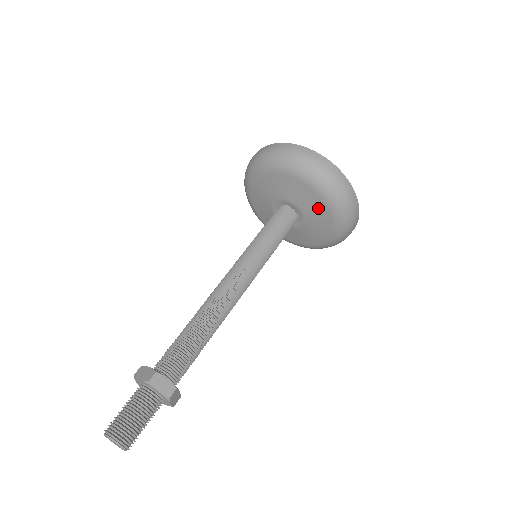
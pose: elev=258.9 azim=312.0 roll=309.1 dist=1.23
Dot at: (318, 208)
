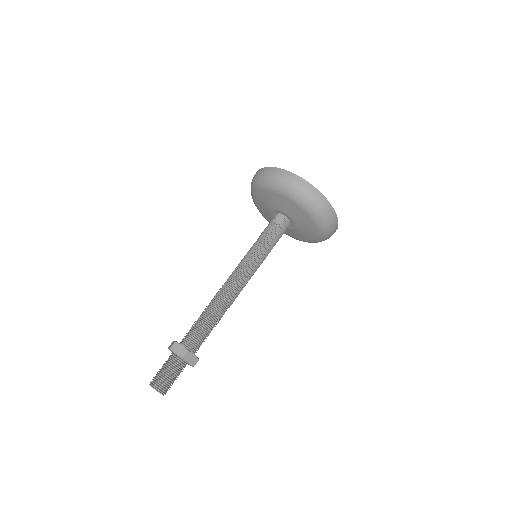
Dot at: (292, 208)
